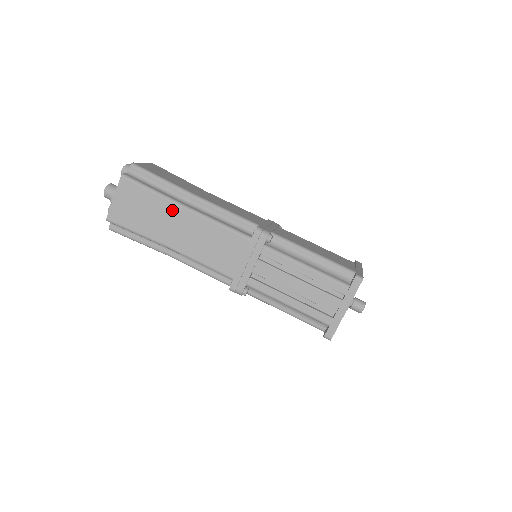
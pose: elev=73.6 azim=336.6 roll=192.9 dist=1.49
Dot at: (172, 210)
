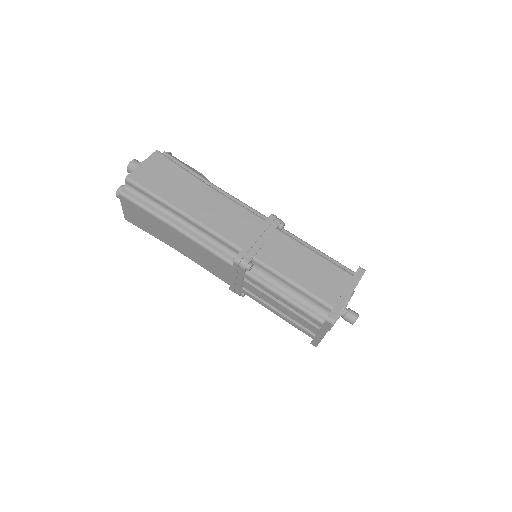
Dot at: (166, 227)
